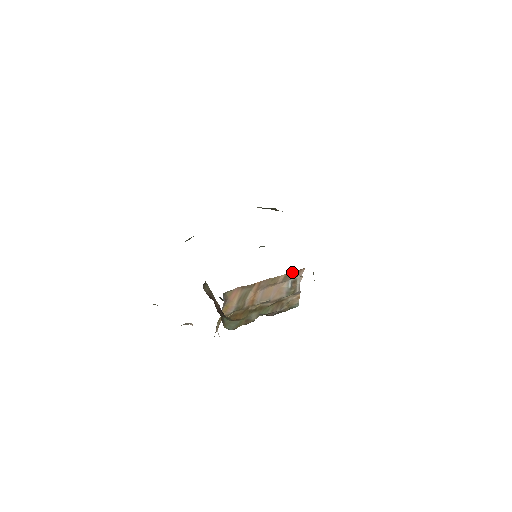
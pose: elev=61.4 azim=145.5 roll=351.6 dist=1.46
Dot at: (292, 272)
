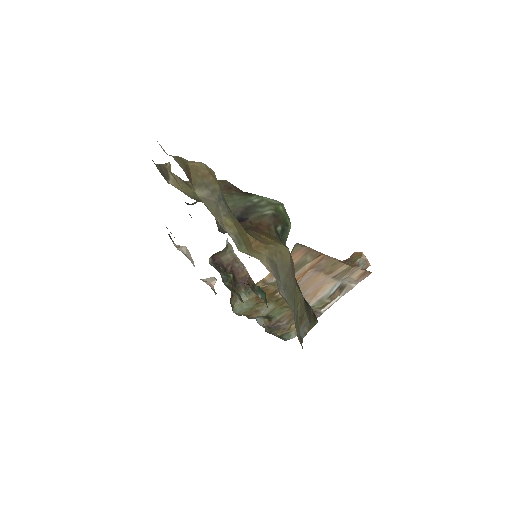
Dot at: (356, 269)
